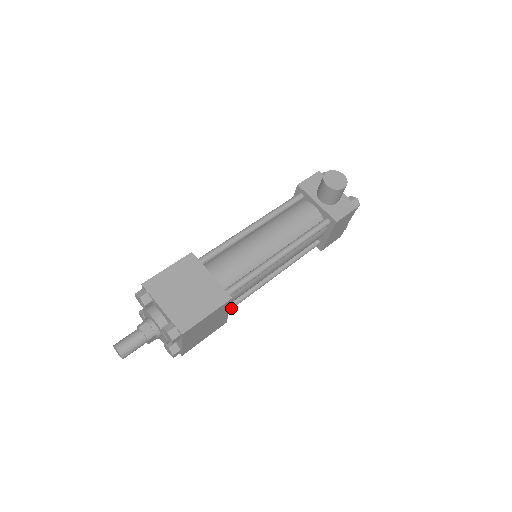
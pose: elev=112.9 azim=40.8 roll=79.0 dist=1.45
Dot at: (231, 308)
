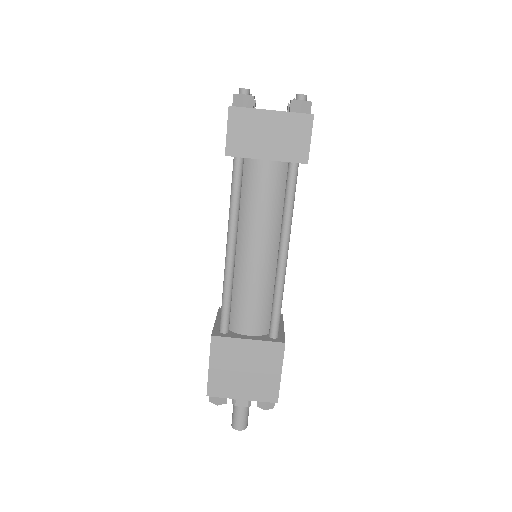
Dot at: occluded
